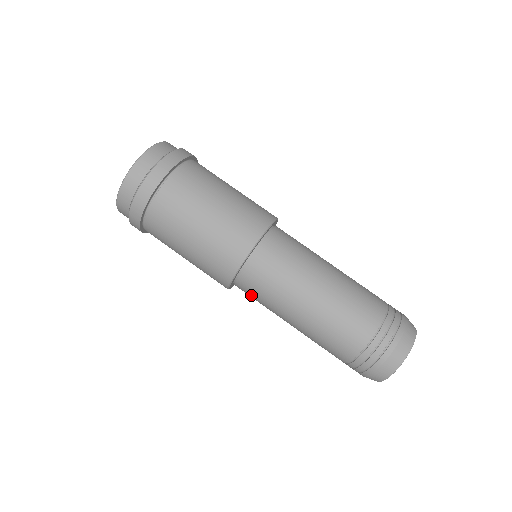
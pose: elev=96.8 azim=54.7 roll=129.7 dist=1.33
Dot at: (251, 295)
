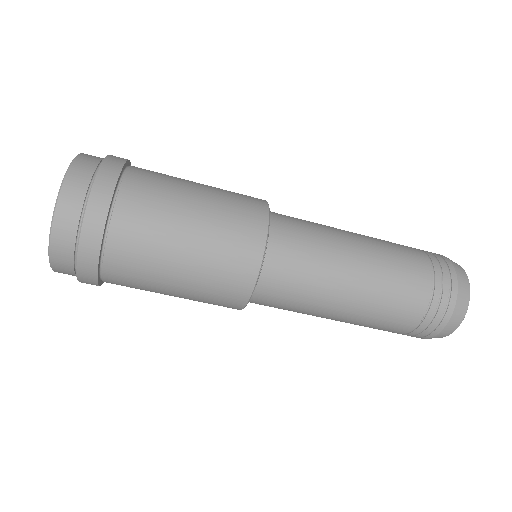
Dot at: occluded
